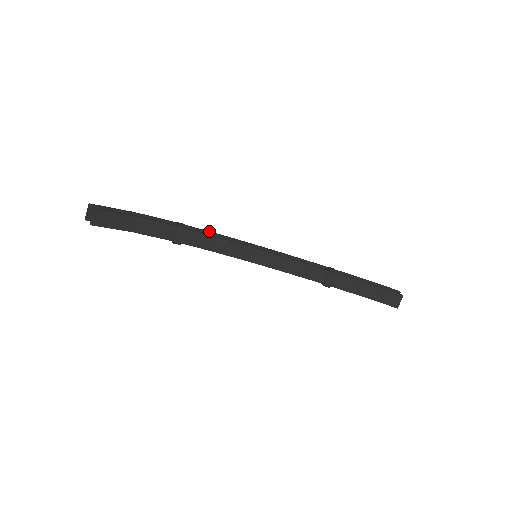
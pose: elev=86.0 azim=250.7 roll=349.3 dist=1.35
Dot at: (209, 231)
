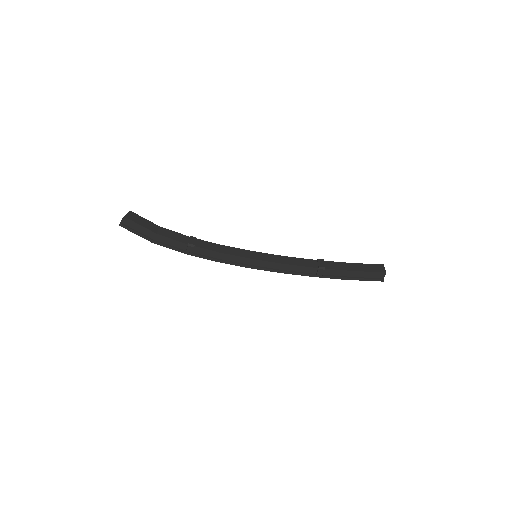
Dot at: occluded
